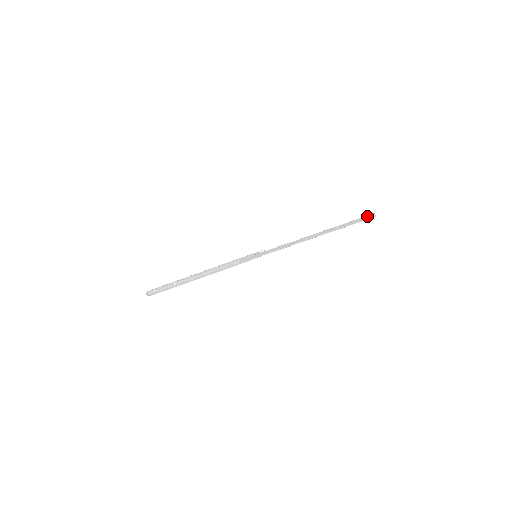
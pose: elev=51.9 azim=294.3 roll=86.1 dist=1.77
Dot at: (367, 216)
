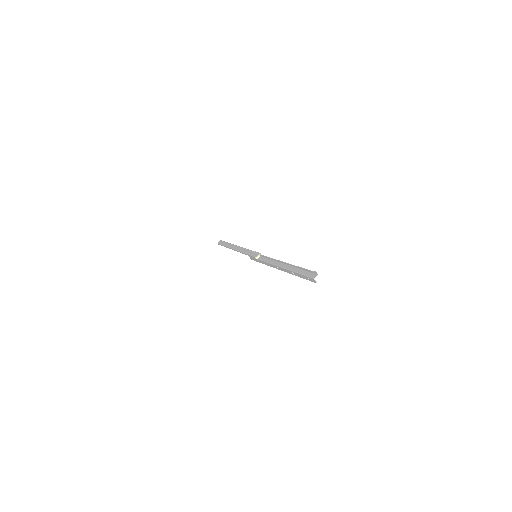
Dot at: (309, 279)
